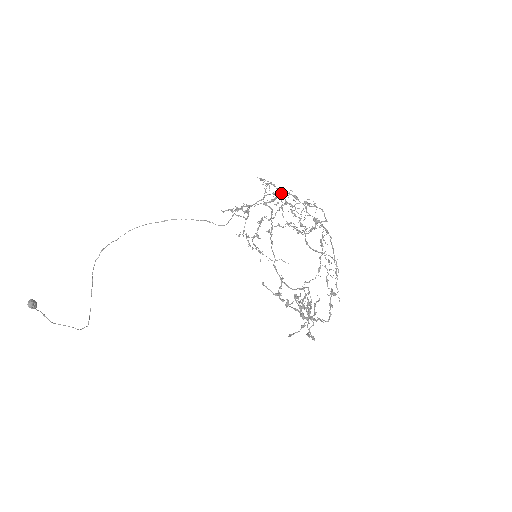
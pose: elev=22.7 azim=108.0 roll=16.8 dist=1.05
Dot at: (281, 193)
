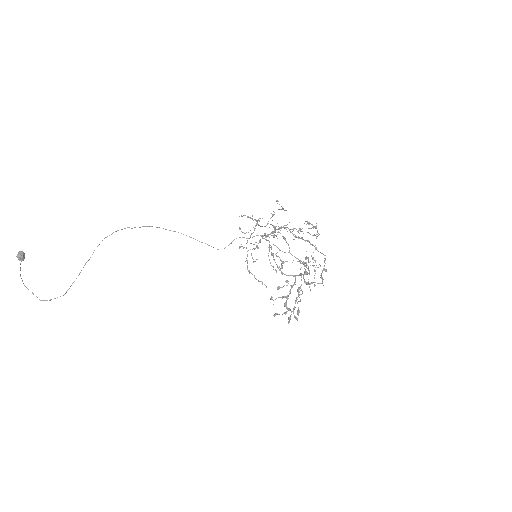
Dot at: (279, 227)
